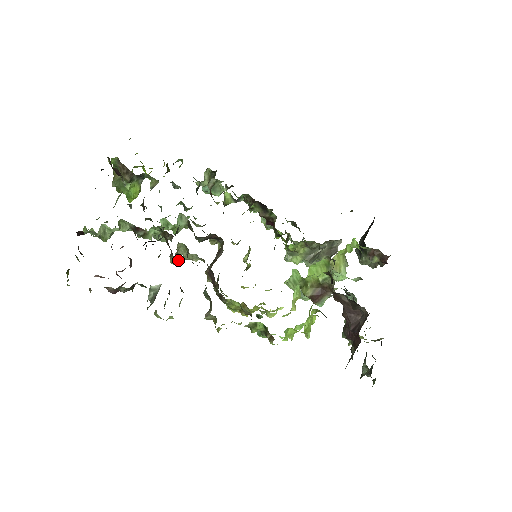
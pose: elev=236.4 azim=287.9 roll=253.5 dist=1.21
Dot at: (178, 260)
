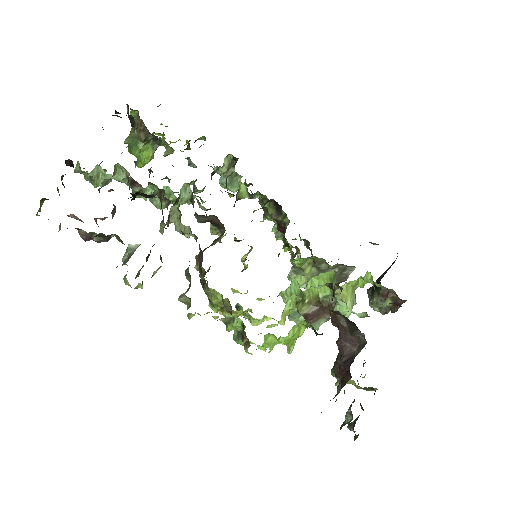
Dot at: (167, 226)
